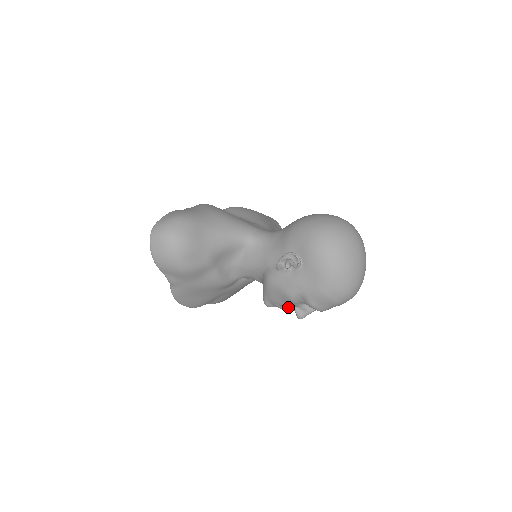
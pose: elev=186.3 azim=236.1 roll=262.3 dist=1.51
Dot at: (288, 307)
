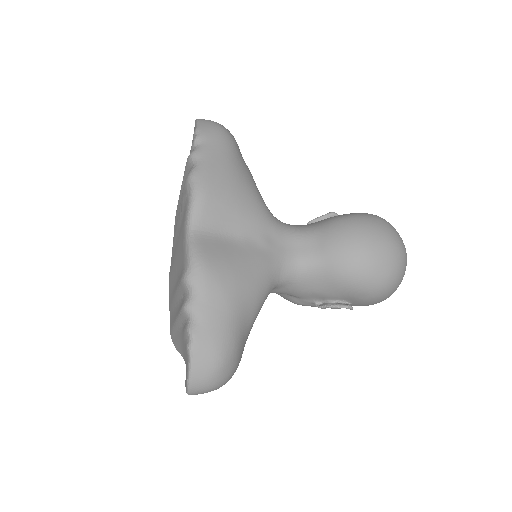
Dot at: occluded
